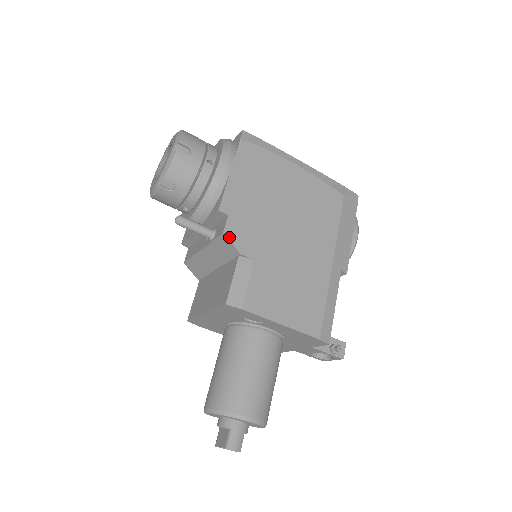
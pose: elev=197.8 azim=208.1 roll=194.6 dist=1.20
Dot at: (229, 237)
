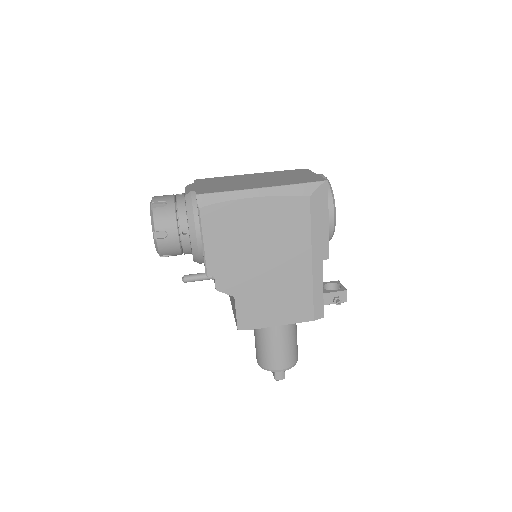
Dot at: (221, 291)
